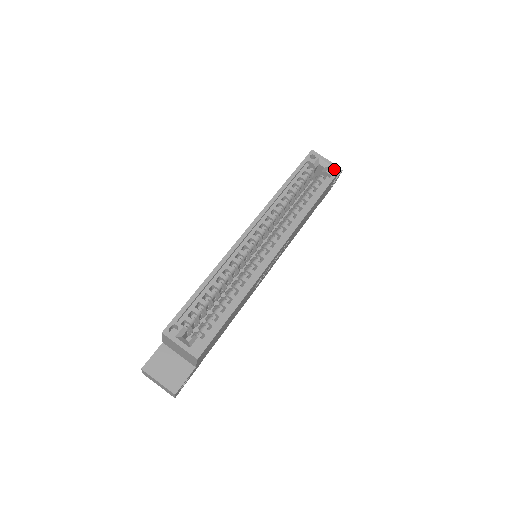
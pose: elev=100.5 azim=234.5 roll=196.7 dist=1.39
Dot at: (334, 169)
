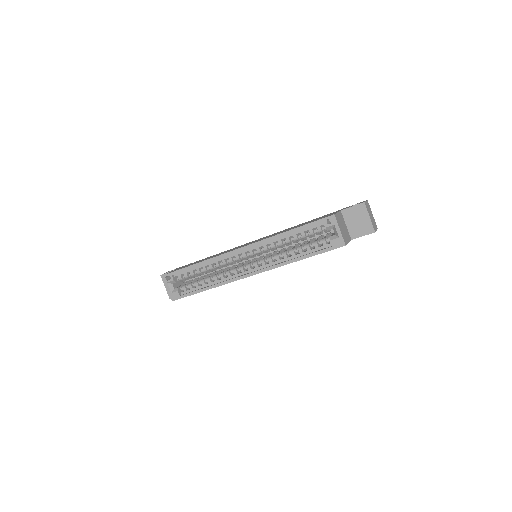
Dot at: (339, 242)
